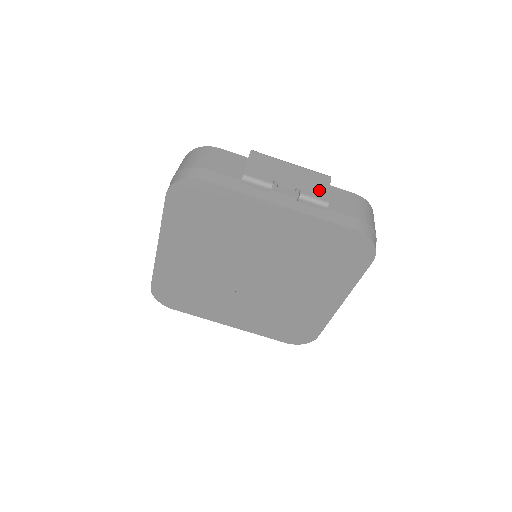
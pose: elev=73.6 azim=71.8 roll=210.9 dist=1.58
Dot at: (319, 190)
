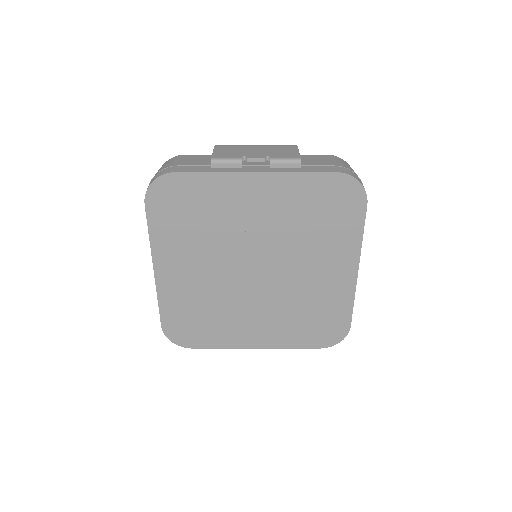
Dot at: (288, 153)
